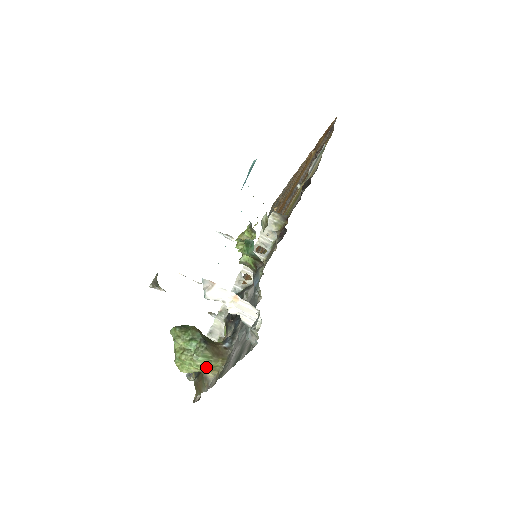
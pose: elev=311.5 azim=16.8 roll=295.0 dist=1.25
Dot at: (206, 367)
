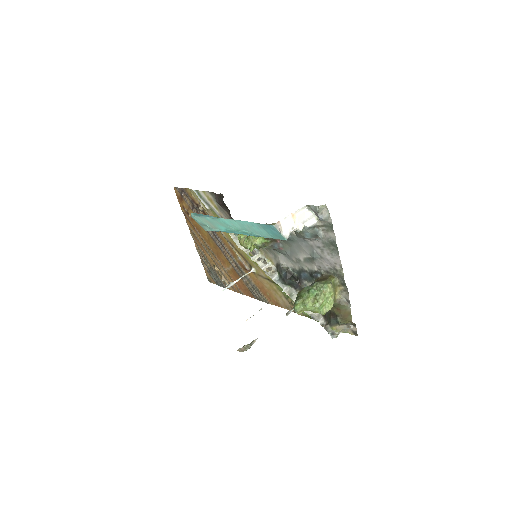
Dot at: (333, 288)
